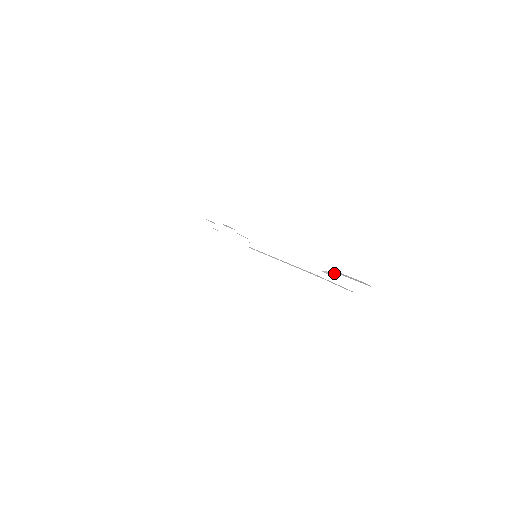
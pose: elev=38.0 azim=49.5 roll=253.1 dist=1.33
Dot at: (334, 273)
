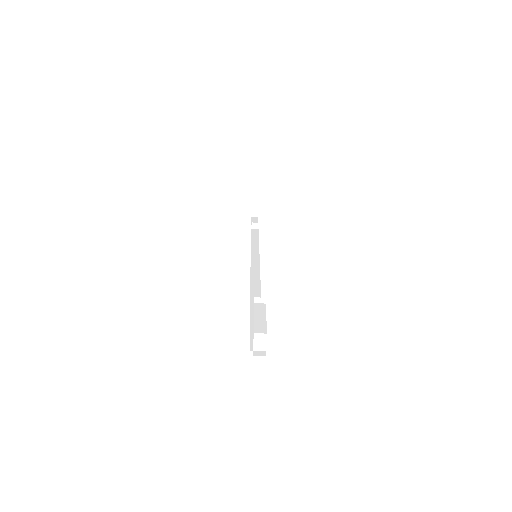
Dot at: occluded
